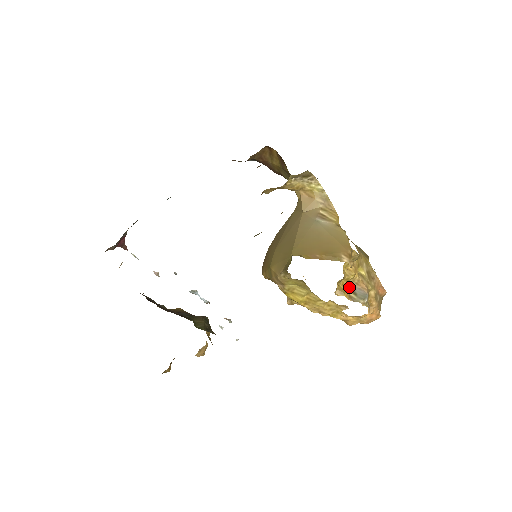
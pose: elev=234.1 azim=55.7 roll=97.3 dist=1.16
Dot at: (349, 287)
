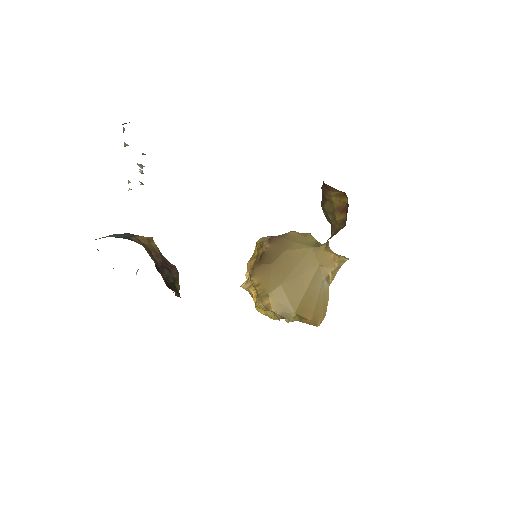
Dot at: occluded
